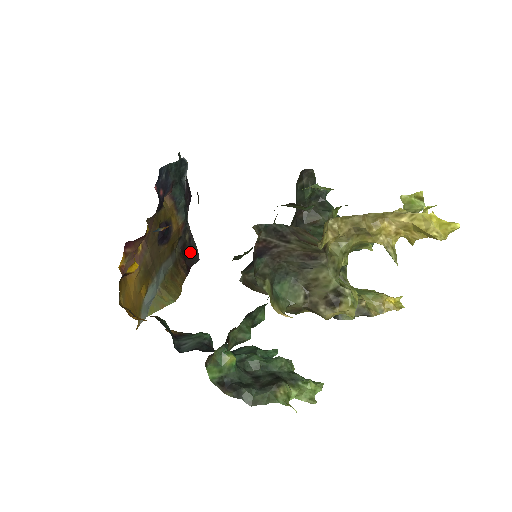
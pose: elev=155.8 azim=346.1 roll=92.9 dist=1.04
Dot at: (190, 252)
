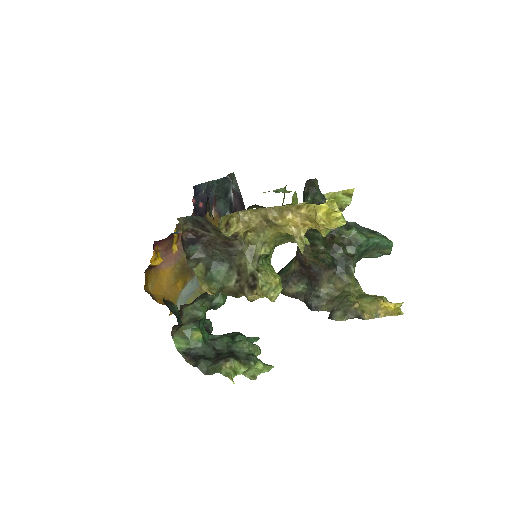
Dot at: occluded
